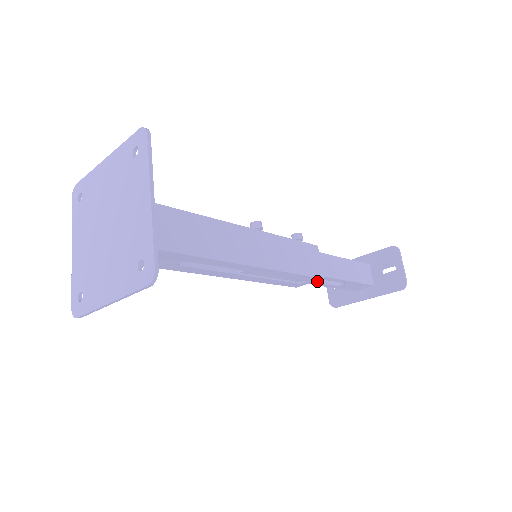
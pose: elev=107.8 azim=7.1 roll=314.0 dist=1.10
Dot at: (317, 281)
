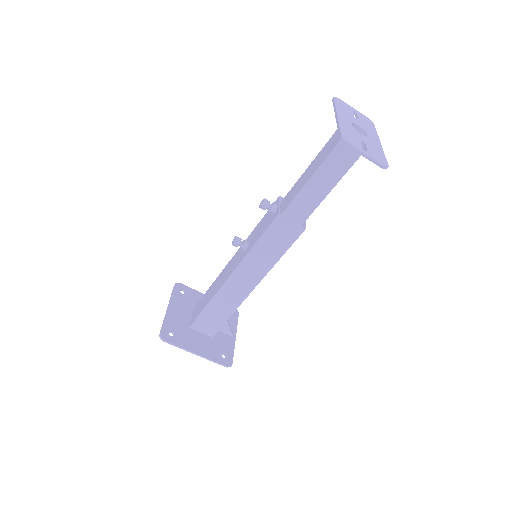
Dot at: occluded
